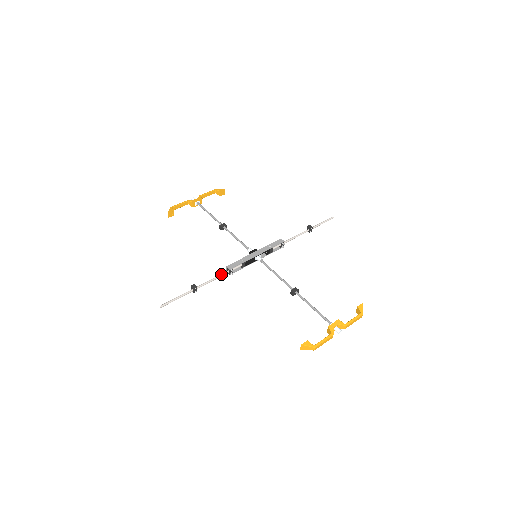
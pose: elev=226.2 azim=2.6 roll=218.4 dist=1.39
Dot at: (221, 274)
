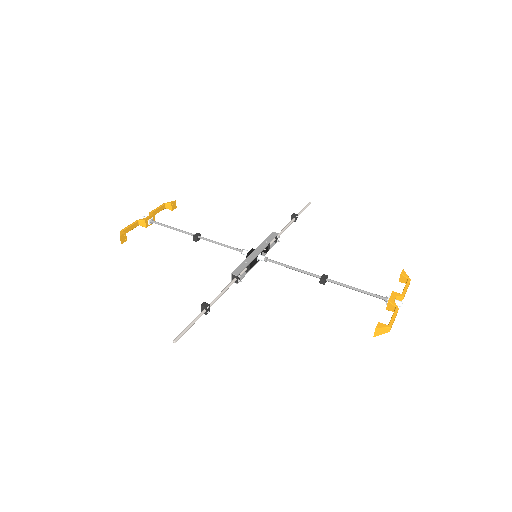
Dot at: (229, 284)
